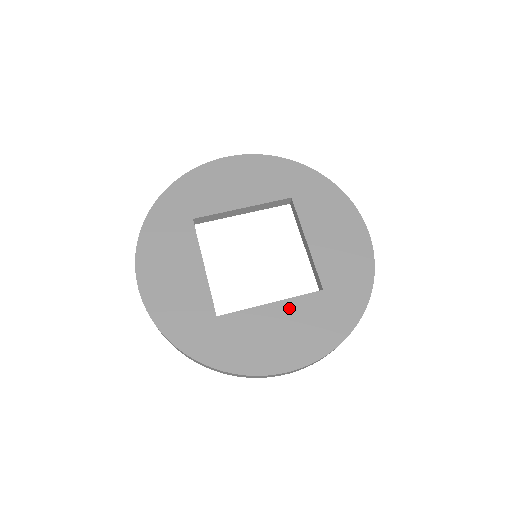
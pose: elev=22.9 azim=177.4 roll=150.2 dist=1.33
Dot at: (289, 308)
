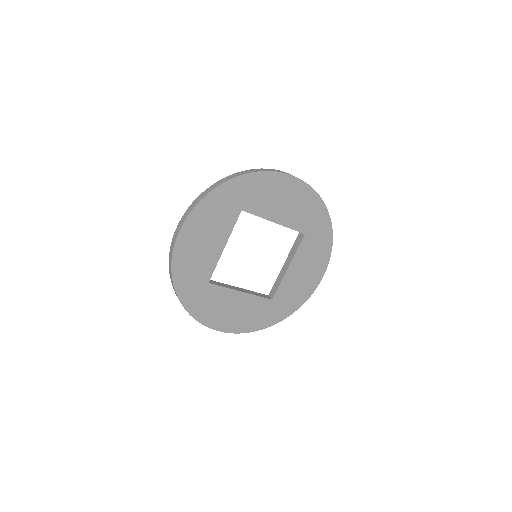
Dot at: (248, 300)
